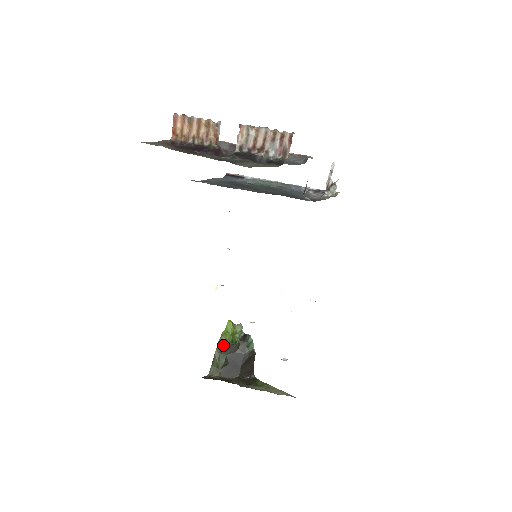
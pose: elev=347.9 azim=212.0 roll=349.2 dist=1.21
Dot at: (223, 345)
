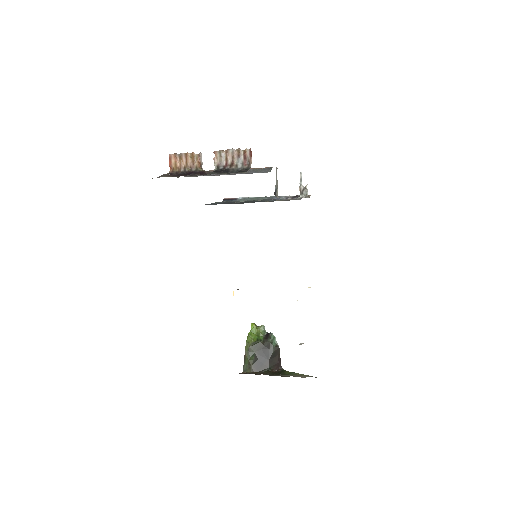
Dot at: (250, 344)
